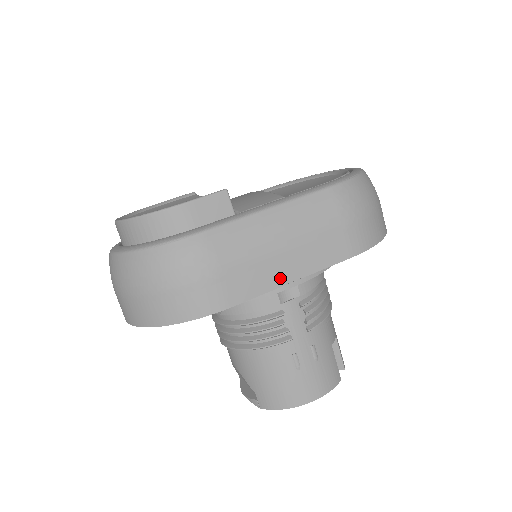
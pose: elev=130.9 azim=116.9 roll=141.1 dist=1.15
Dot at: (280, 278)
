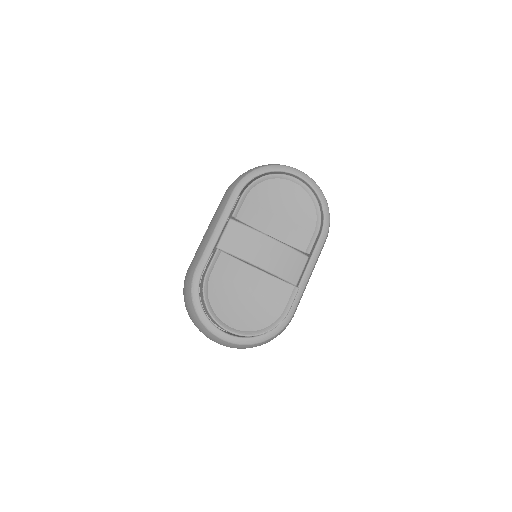
Dot at: occluded
